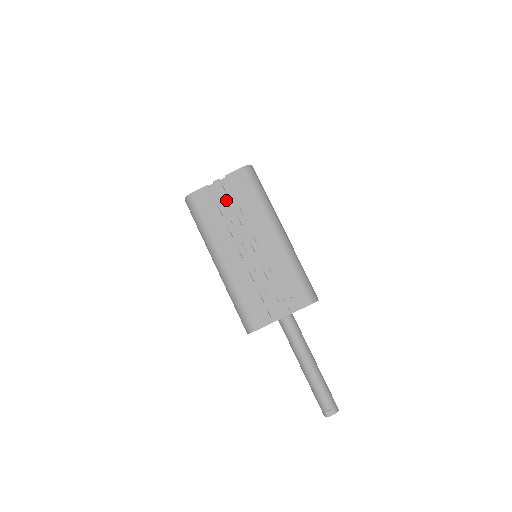
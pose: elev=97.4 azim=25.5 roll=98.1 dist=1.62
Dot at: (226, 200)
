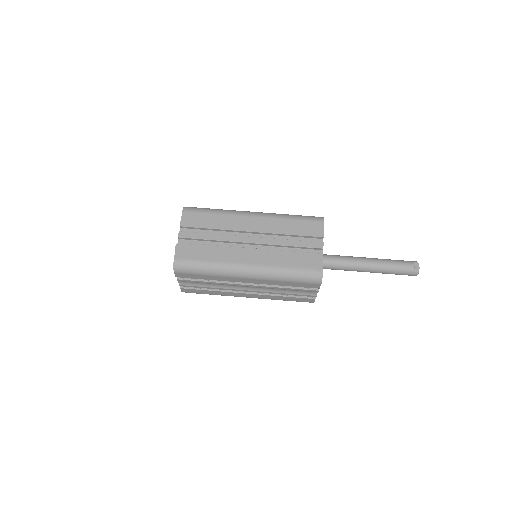
Dot at: (200, 235)
